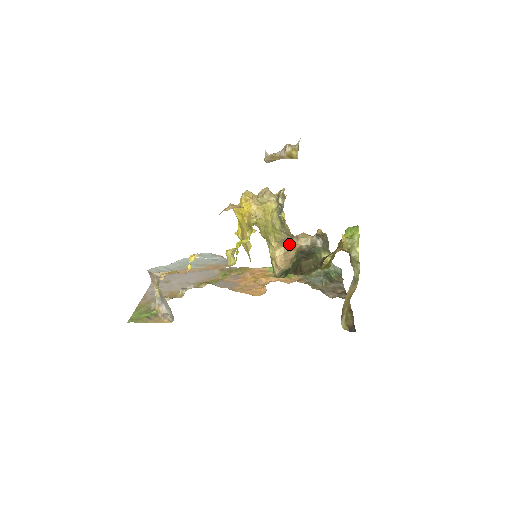
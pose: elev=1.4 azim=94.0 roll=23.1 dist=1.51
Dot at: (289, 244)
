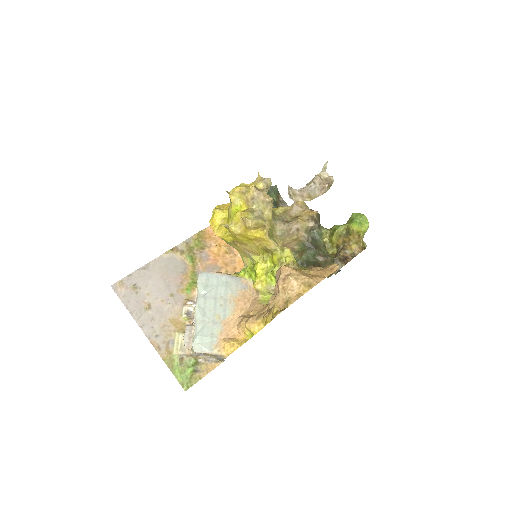
Dot at: (290, 237)
